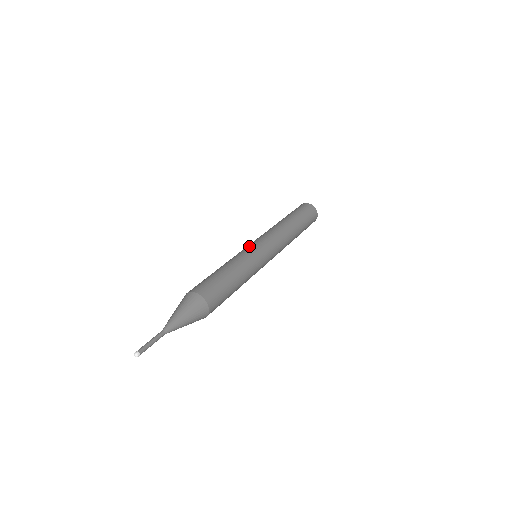
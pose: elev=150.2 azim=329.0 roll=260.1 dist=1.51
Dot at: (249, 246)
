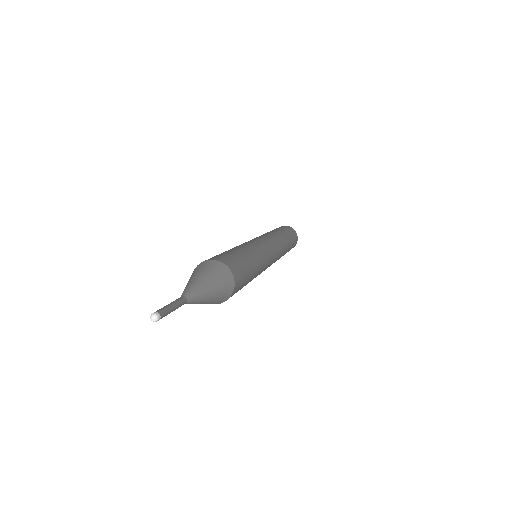
Dot at: occluded
